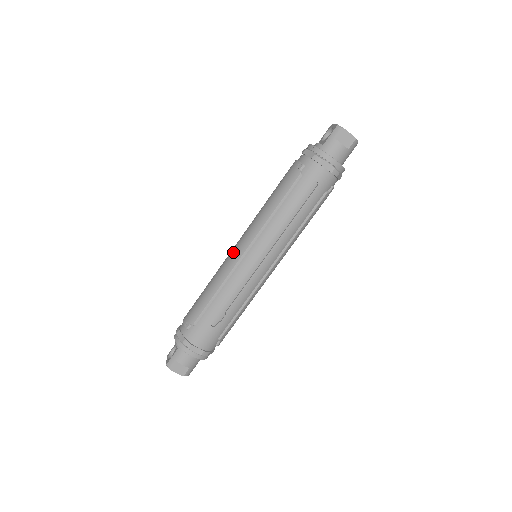
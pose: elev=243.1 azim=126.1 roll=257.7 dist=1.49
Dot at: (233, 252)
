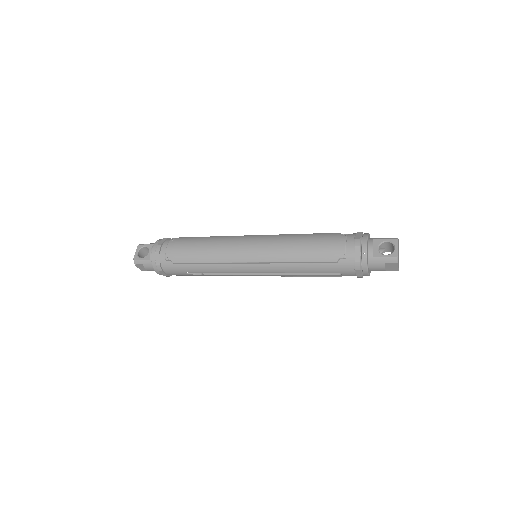
Dot at: (241, 250)
